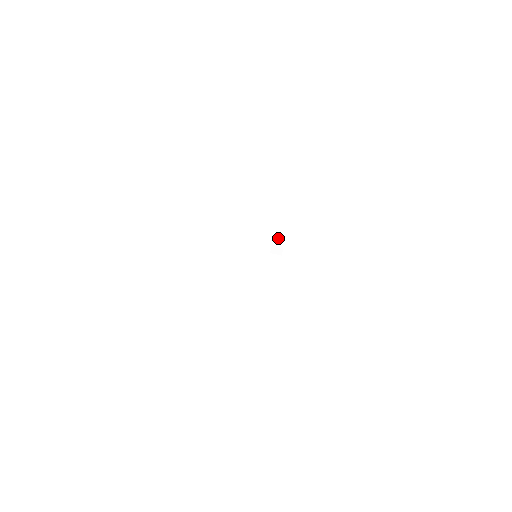
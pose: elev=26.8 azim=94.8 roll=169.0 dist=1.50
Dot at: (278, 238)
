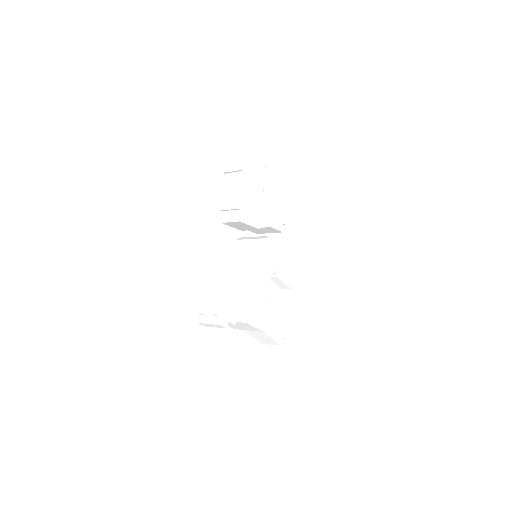
Dot at: (268, 225)
